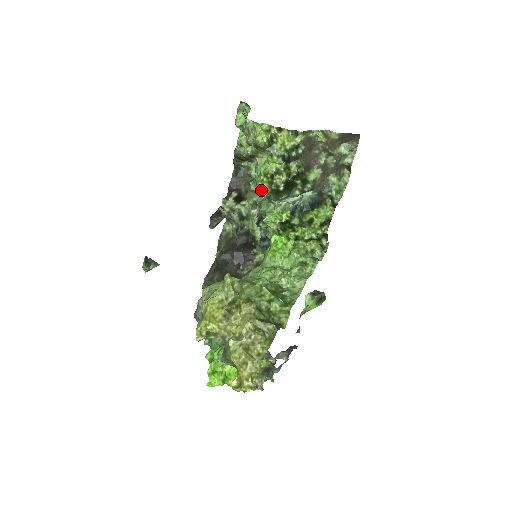
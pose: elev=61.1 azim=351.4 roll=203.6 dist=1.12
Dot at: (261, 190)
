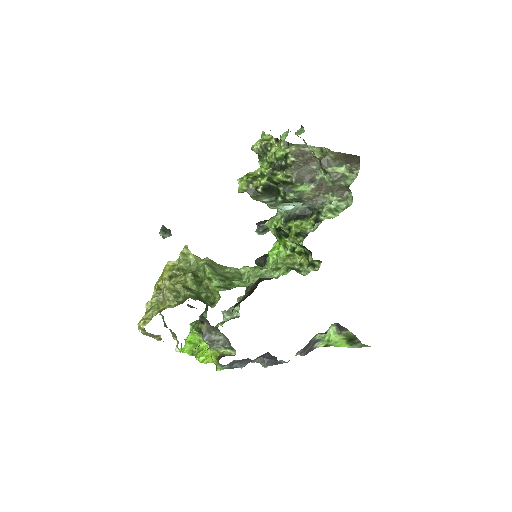
Dot at: occluded
